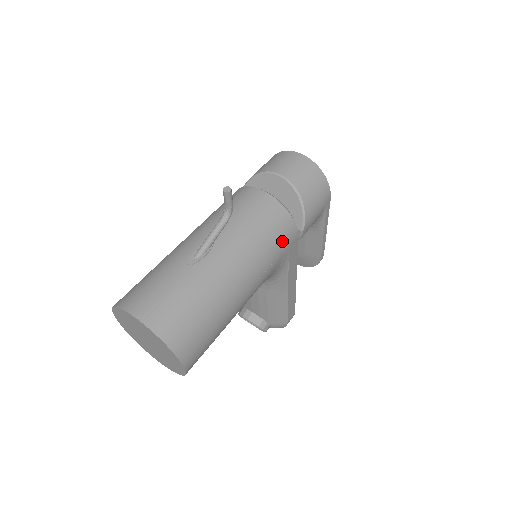
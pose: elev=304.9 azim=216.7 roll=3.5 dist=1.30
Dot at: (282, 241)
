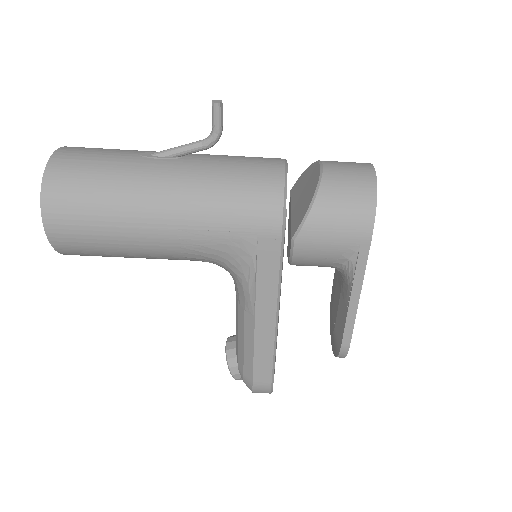
Dot at: (248, 217)
